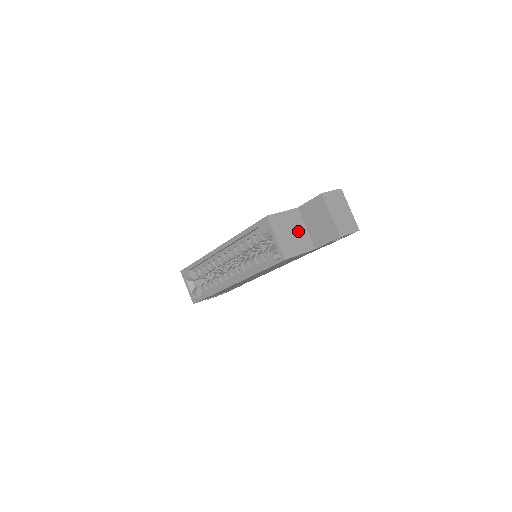
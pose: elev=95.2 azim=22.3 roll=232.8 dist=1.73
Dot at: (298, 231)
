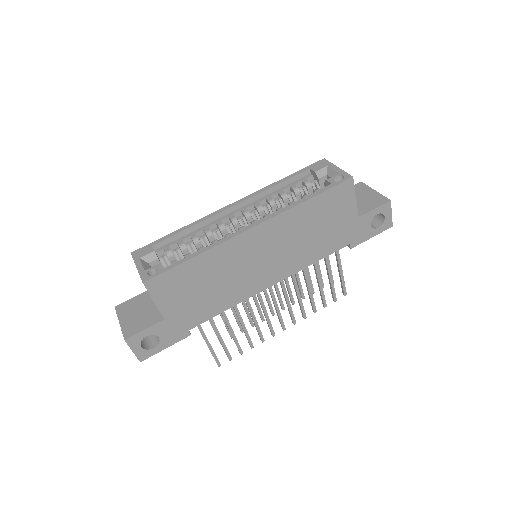
Dot at: occluded
